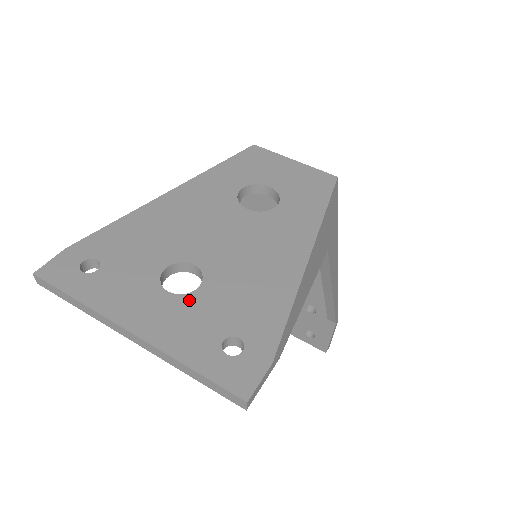
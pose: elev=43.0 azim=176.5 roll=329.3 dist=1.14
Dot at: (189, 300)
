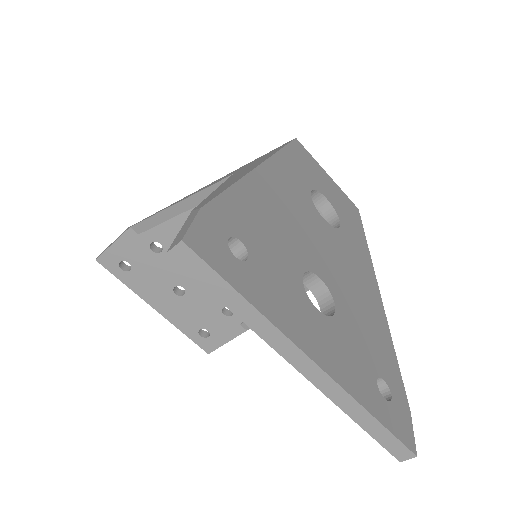
Dot at: (337, 326)
